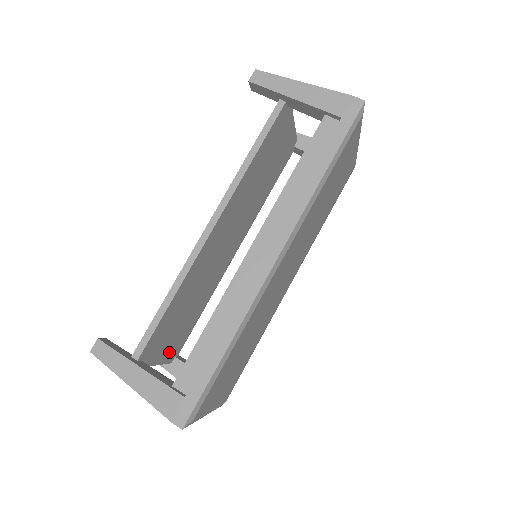
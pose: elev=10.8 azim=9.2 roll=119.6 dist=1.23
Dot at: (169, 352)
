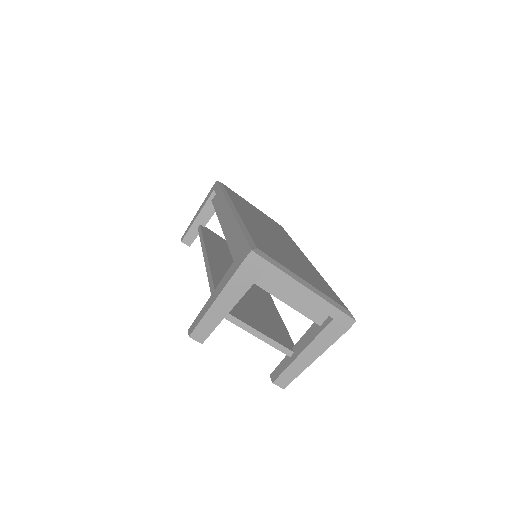
Dot at: (272, 334)
